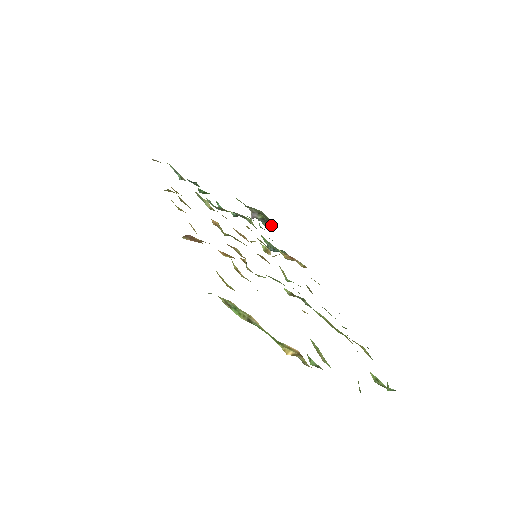
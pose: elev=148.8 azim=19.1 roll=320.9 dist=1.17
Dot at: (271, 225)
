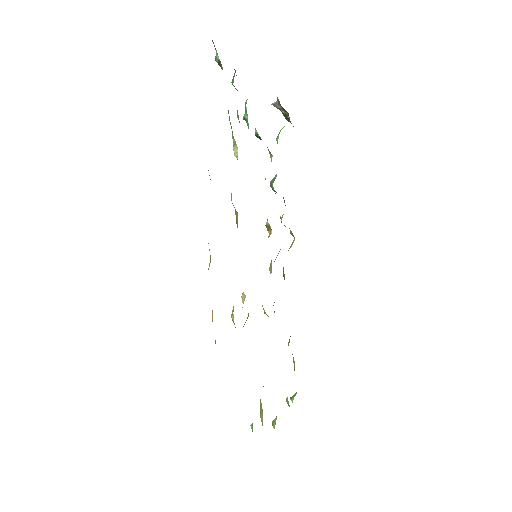
Dot at: (289, 121)
